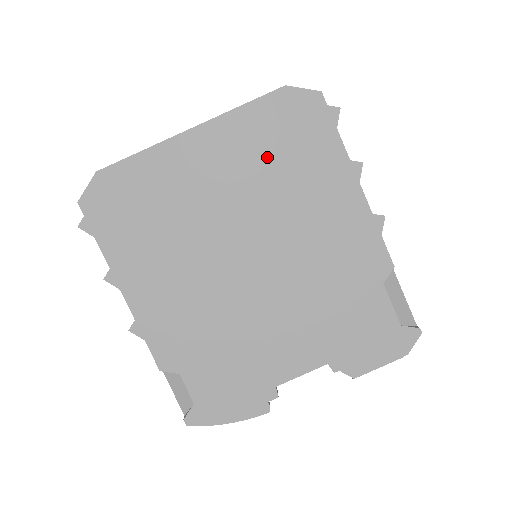
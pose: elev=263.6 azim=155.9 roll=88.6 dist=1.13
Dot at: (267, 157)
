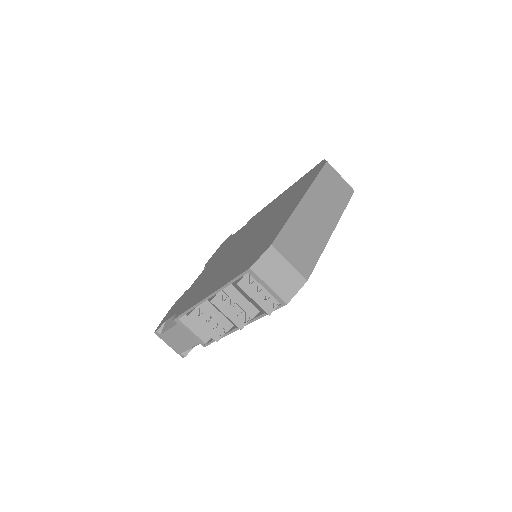
Dot at: occluded
